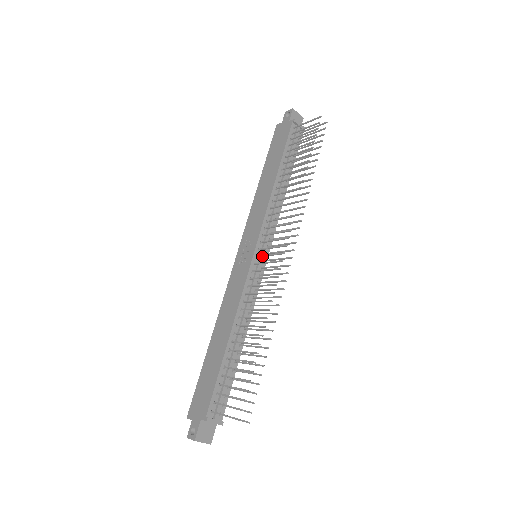
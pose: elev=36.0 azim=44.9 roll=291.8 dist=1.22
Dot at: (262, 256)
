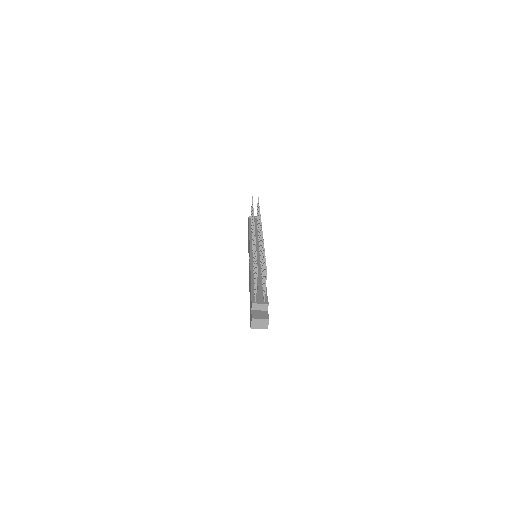
Dot at: occluded
